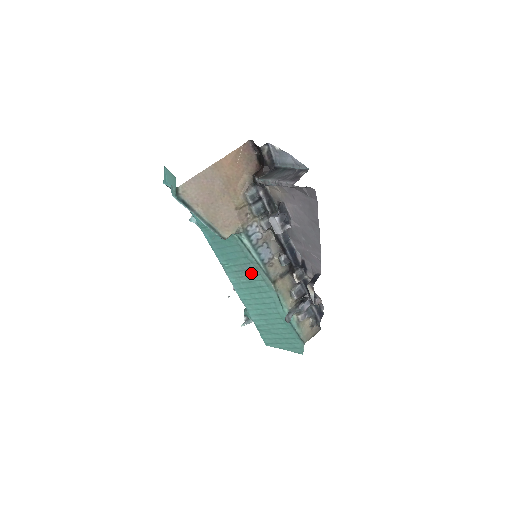
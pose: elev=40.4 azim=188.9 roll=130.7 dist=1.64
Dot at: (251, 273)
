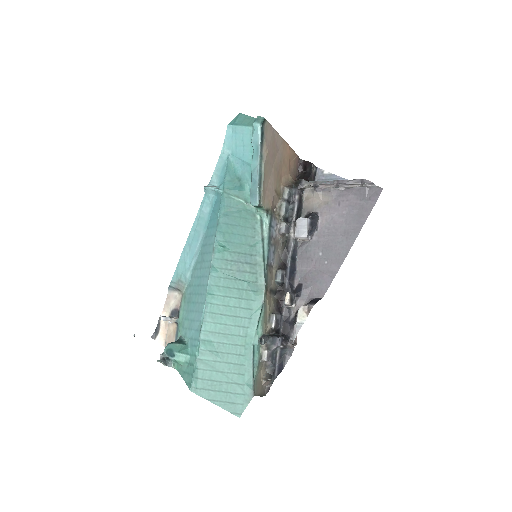
Dot at: (245, 268)
